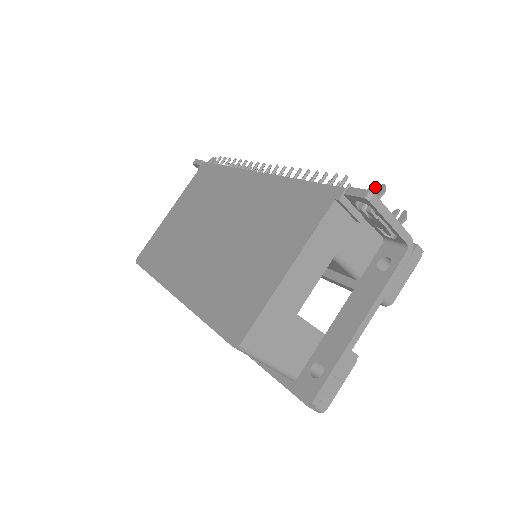
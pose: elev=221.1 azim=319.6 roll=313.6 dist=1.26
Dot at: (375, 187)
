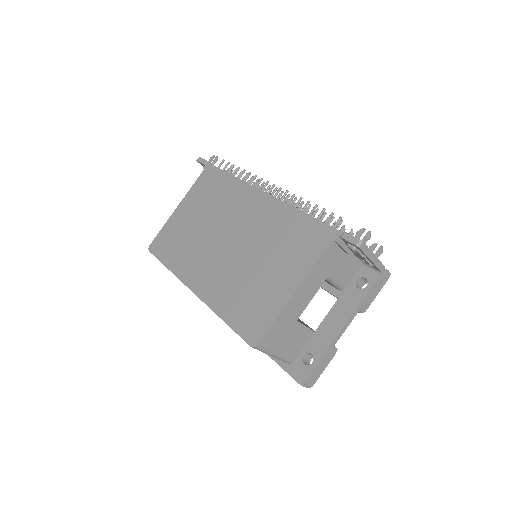
Dot at: (363, 232)
